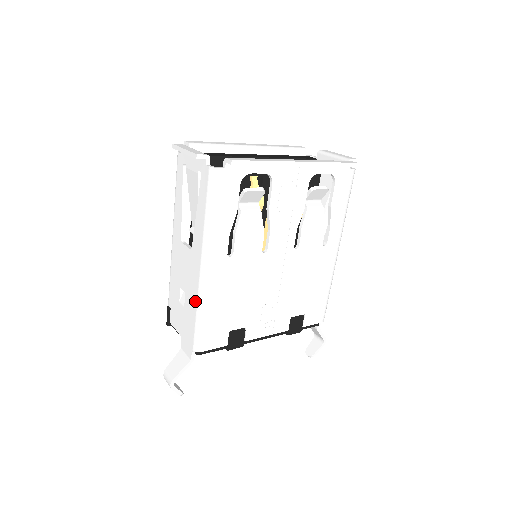
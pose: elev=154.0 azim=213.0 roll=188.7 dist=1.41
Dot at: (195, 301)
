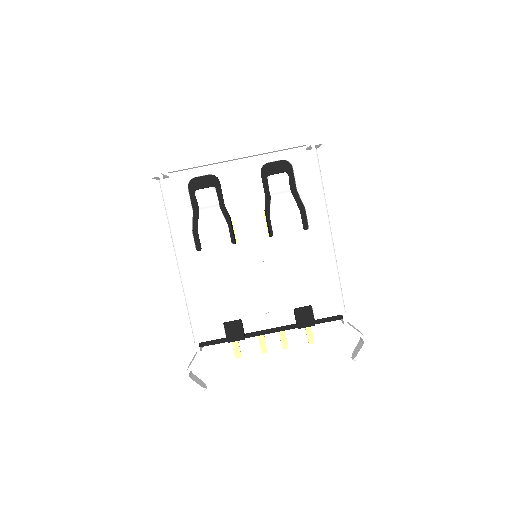
Dot at: occluded
